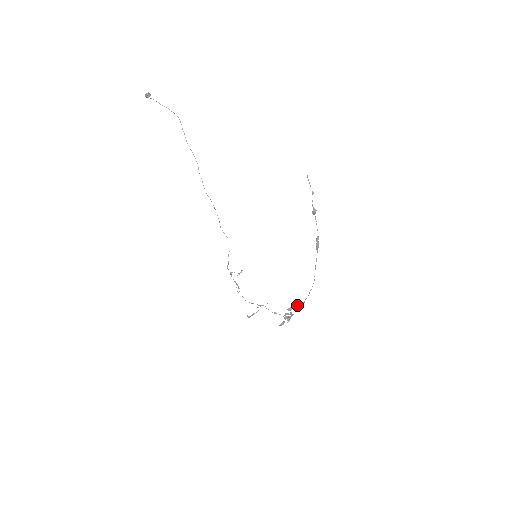
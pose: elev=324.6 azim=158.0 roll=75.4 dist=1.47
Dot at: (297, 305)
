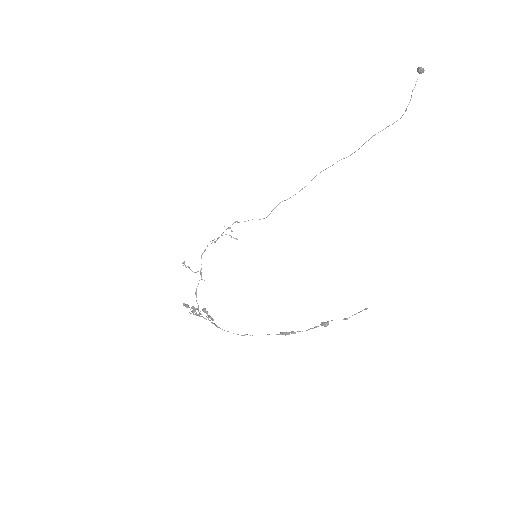
Dot at: occluded
